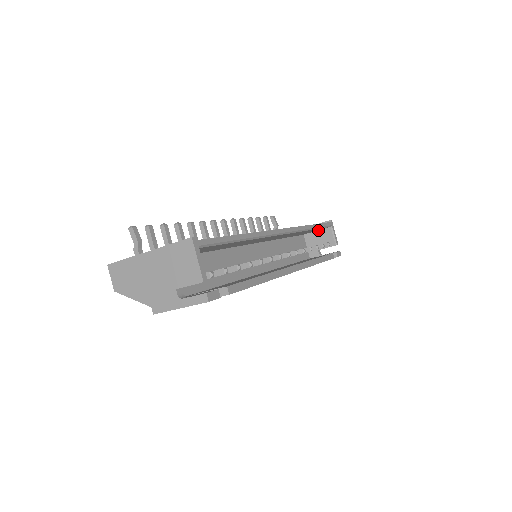
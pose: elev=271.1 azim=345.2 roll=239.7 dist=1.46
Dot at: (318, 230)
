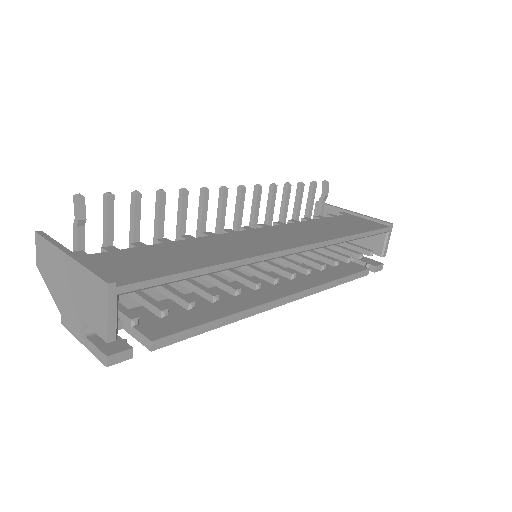
Dot at: occluded
